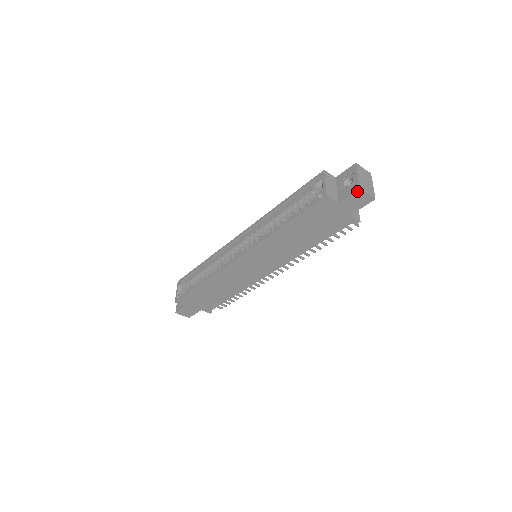
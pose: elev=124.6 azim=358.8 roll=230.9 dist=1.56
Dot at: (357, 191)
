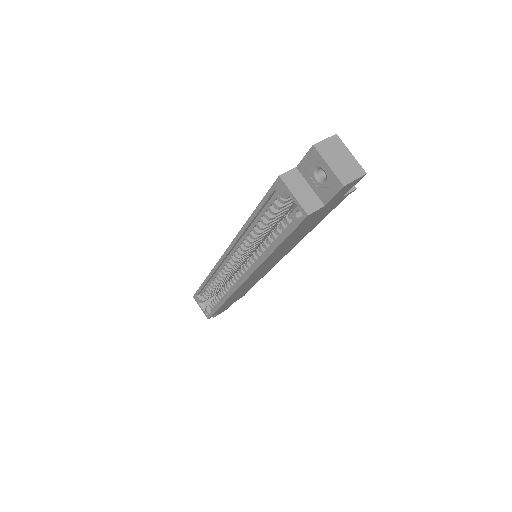
Dot at: (342, 189)
